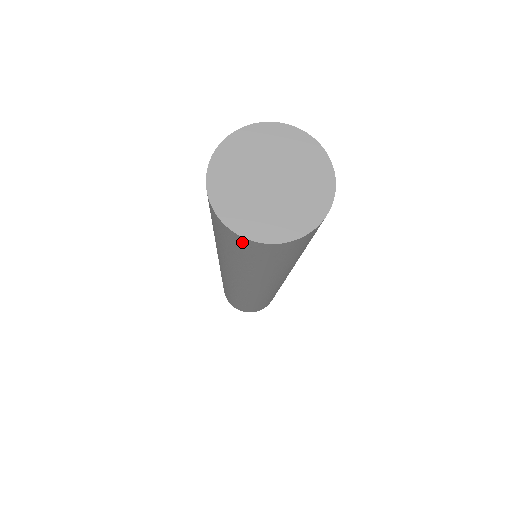
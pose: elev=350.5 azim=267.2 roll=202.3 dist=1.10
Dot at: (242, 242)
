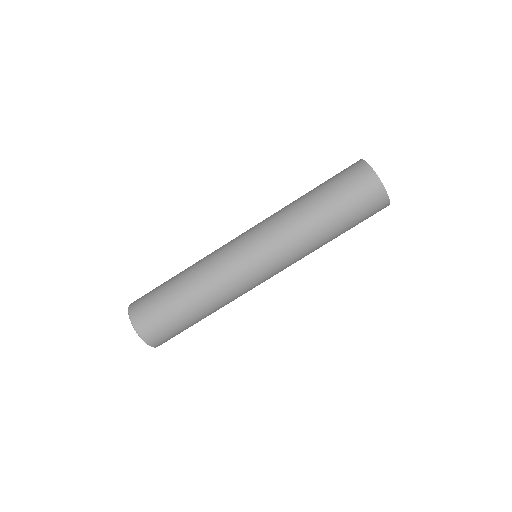
Dot at: (375, 188)
